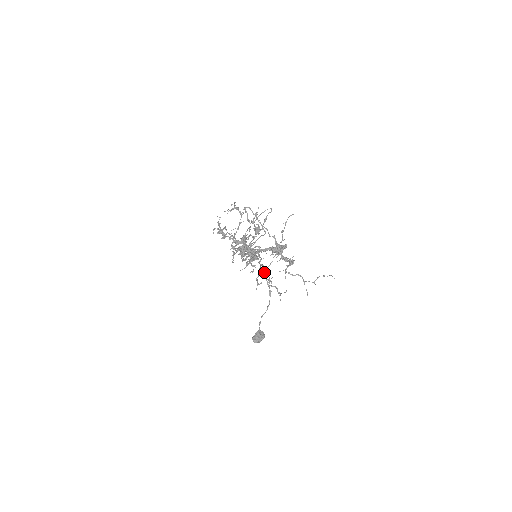
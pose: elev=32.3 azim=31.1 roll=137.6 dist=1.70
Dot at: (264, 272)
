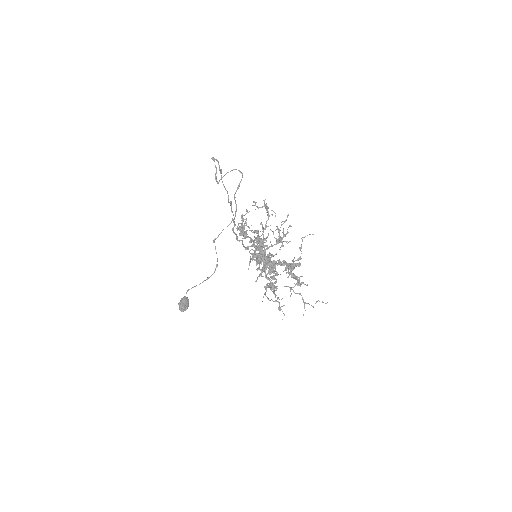
Dot at: (277, 288)
